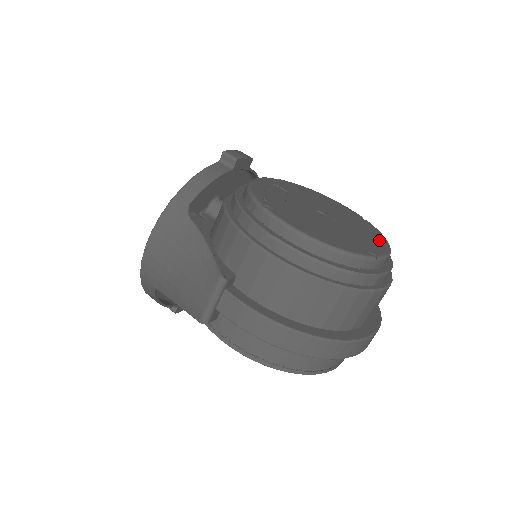
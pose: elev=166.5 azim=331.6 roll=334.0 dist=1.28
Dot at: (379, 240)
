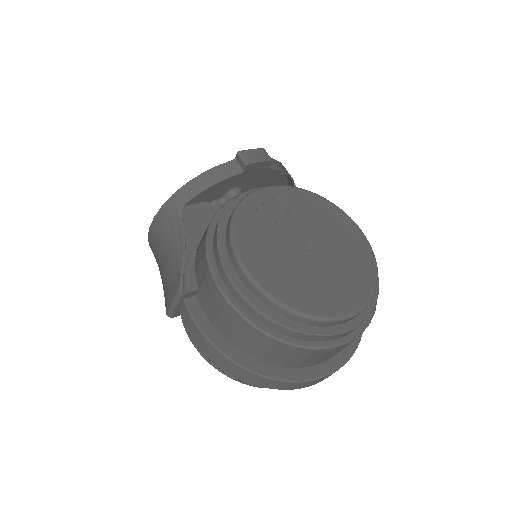
Dot at: (361, 291)
